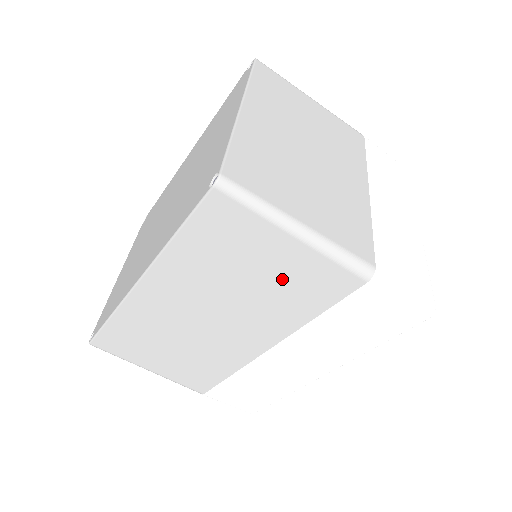
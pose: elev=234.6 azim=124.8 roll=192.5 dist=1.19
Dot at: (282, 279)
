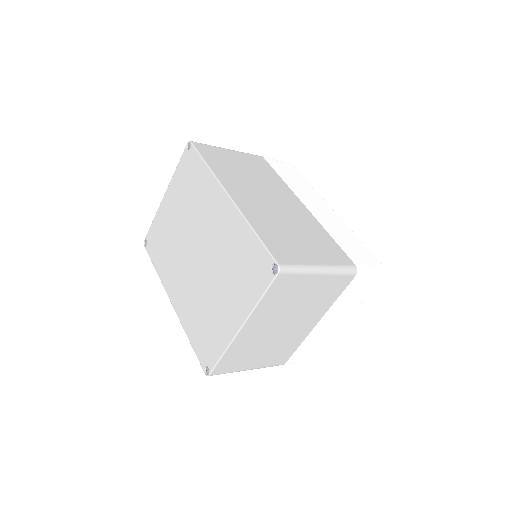
Dot at: occluded
